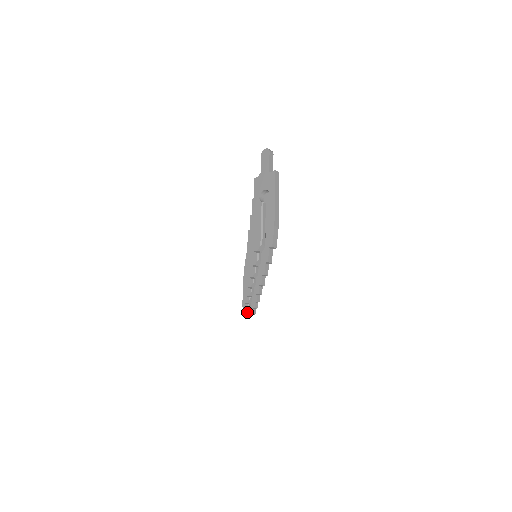
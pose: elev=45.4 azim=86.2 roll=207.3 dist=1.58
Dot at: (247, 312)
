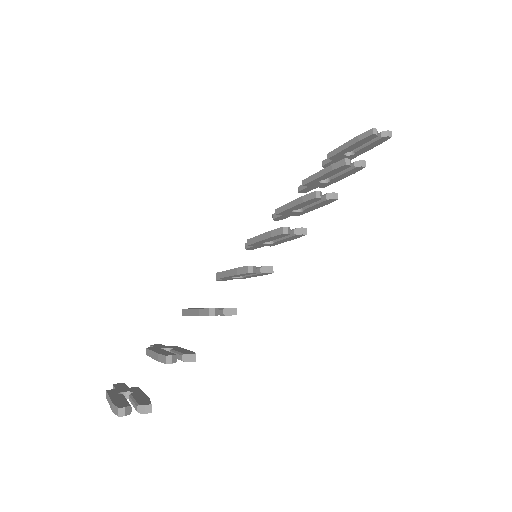
Dot at: (130, 407)
